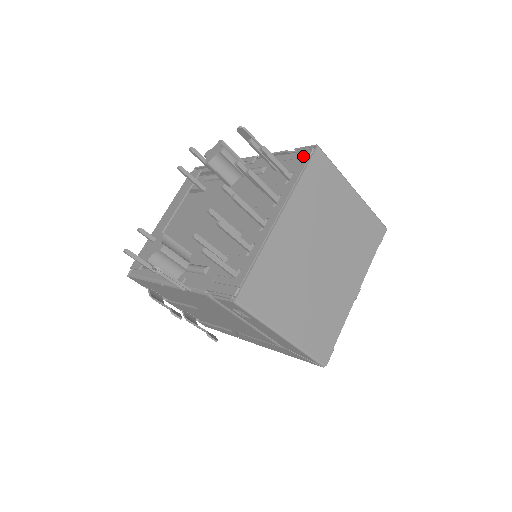
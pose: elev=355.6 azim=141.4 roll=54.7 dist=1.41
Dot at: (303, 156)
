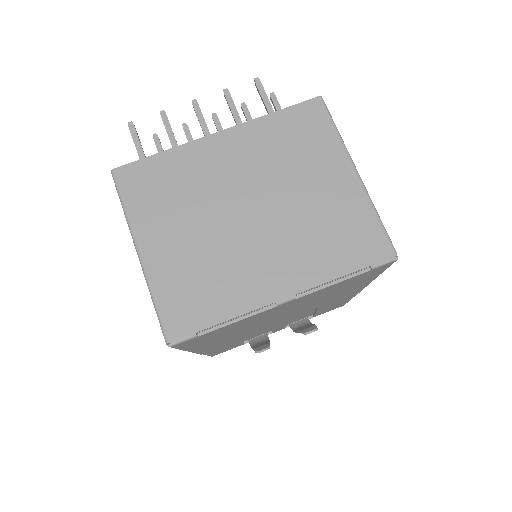
Dot at: occluded
